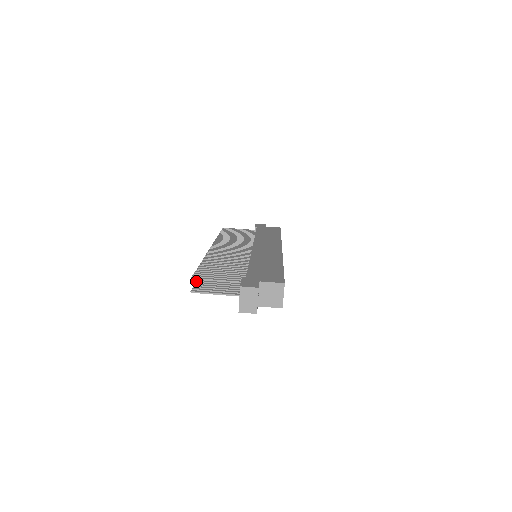
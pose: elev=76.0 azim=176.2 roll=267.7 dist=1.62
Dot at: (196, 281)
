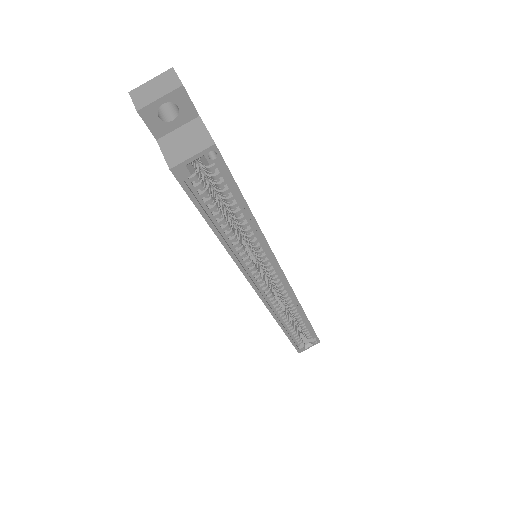
Dot at: occluded
